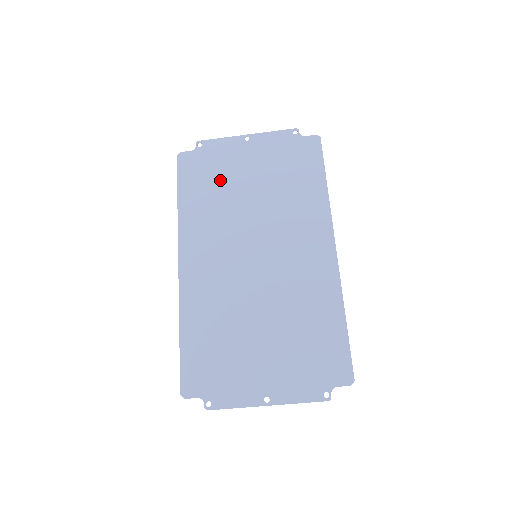
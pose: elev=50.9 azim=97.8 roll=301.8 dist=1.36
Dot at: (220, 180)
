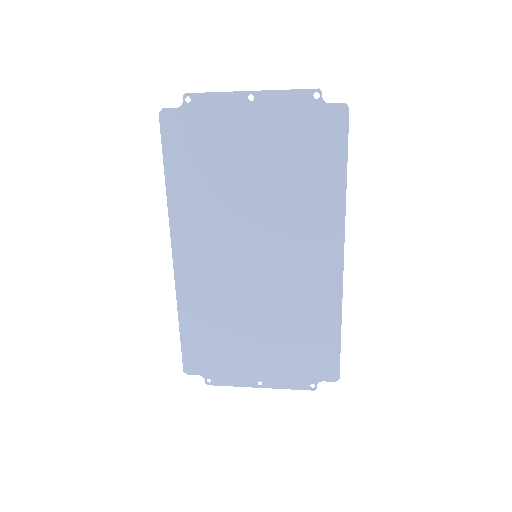
Dot at: (216, 157)
